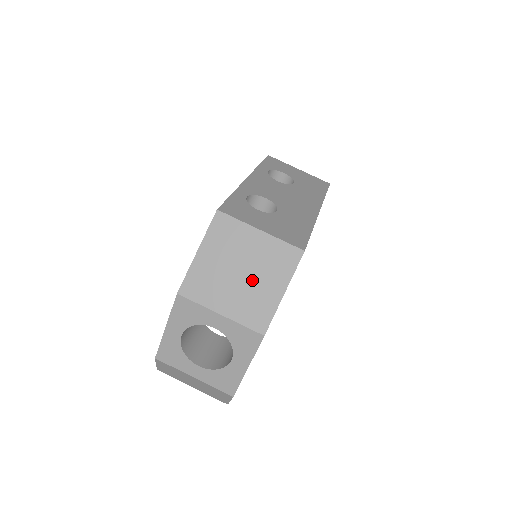
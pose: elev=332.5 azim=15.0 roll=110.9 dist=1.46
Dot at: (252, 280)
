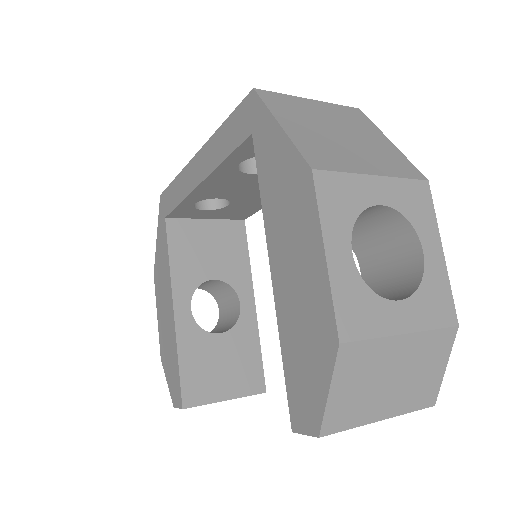
Dot at: (356, 138)
